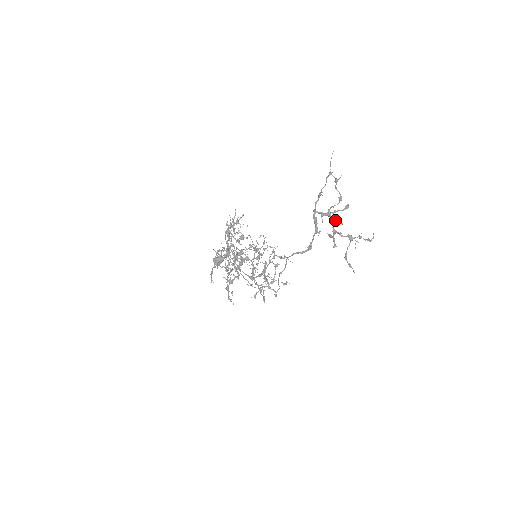
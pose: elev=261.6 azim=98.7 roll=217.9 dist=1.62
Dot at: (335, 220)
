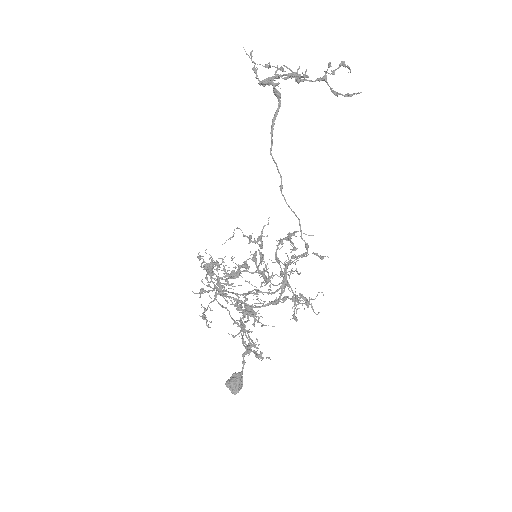
Dot at: (289, 74)
